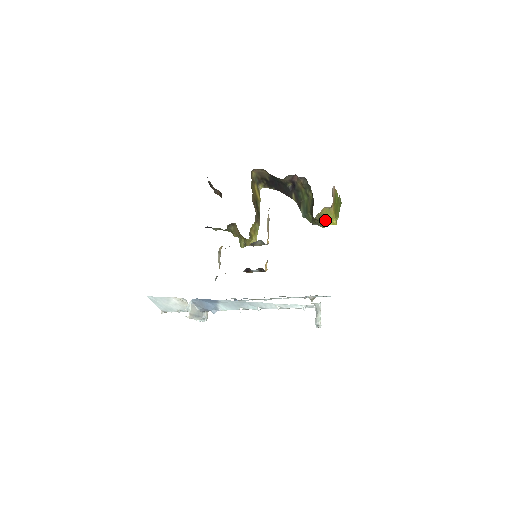
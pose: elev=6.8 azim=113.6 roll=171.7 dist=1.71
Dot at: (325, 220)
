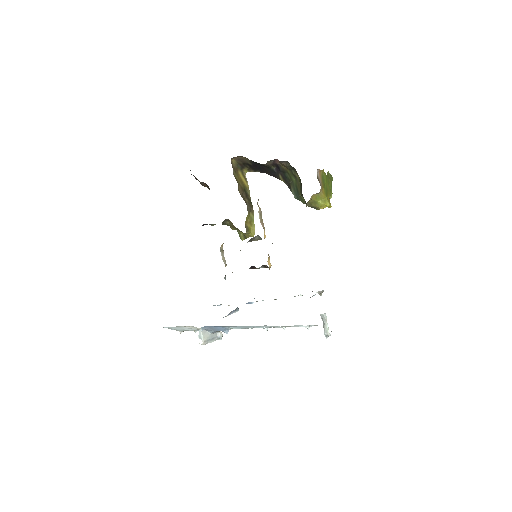
Dot at: (317, 205)
